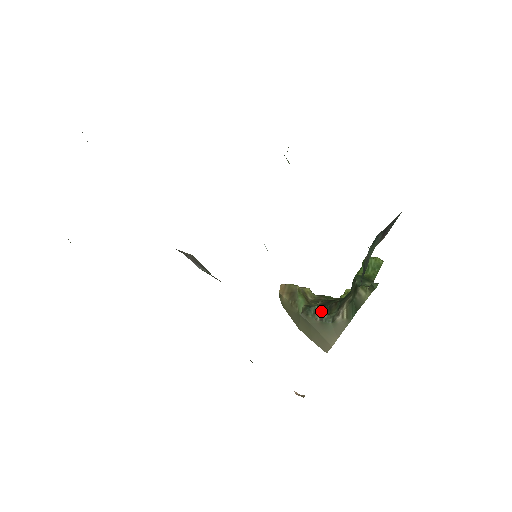
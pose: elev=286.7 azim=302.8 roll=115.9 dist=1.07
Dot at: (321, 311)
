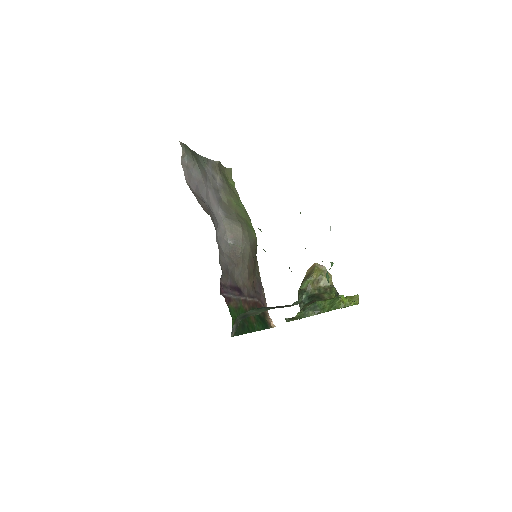
Dot at: (305, 299)
